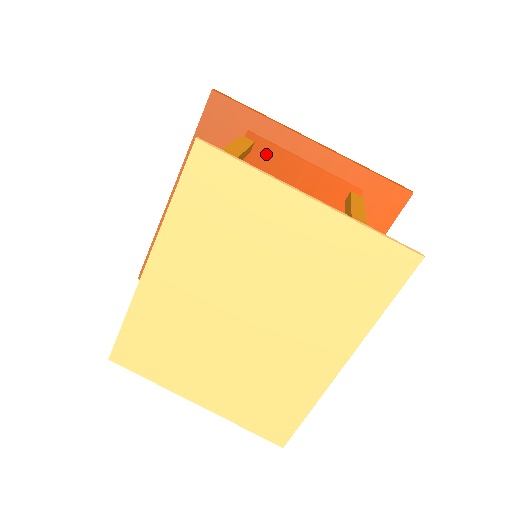
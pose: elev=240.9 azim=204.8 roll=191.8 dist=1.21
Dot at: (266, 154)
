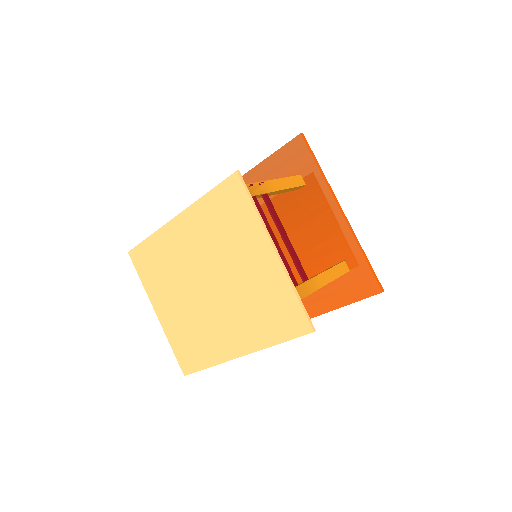
Dot at: (308, 197)
